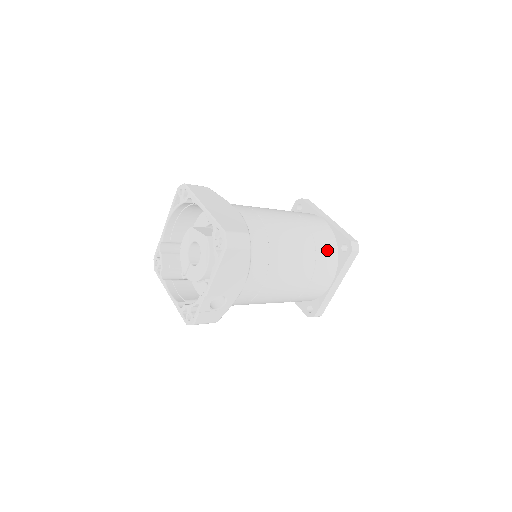
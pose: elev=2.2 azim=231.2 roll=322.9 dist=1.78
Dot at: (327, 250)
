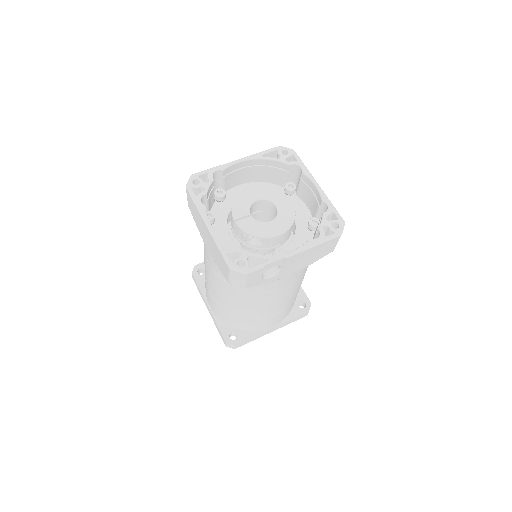
Dot at: occluded
